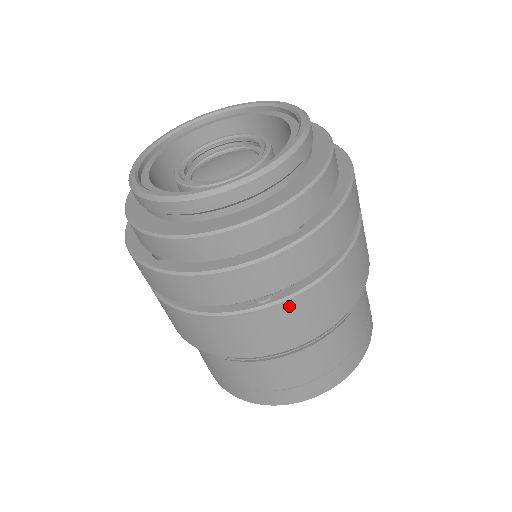
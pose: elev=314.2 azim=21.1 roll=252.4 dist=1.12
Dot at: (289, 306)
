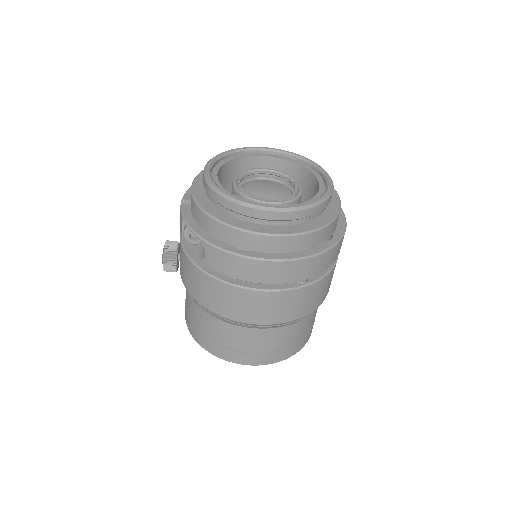
Dot at: (316, 286)
